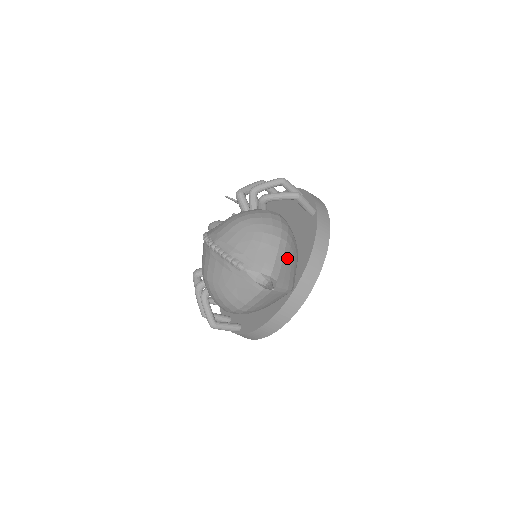
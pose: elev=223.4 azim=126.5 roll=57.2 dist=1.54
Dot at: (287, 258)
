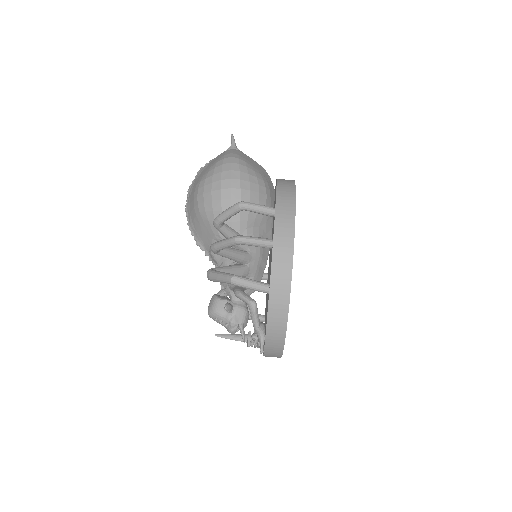
Dot at: occluded
